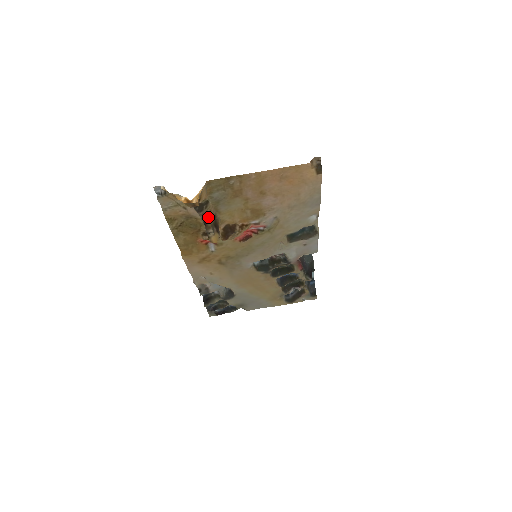
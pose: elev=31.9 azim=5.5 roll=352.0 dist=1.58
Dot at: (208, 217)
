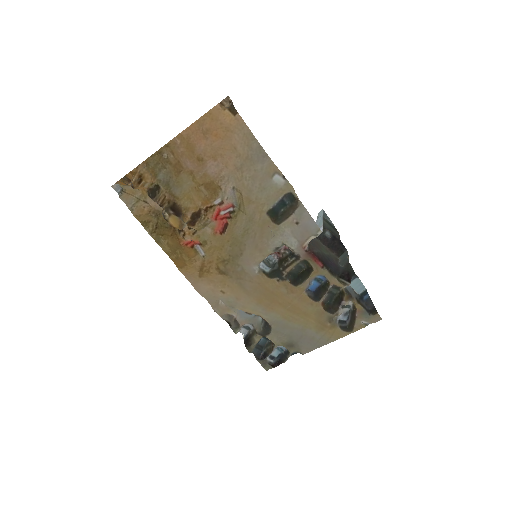
Dot at: (163, 202)
